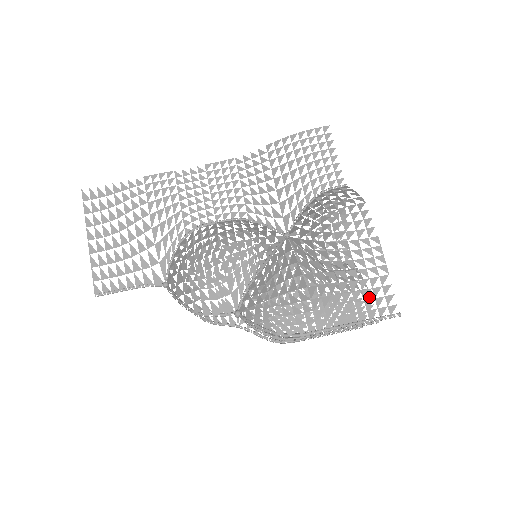
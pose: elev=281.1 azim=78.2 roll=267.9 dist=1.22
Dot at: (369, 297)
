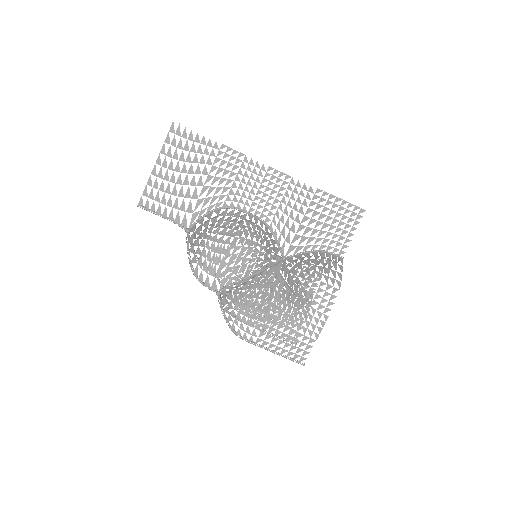
Dot at: occluded
